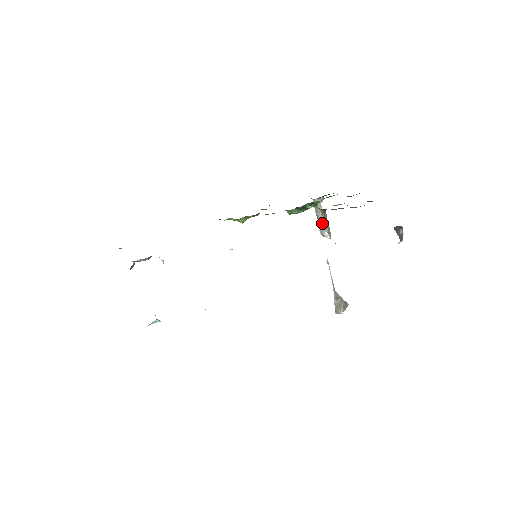
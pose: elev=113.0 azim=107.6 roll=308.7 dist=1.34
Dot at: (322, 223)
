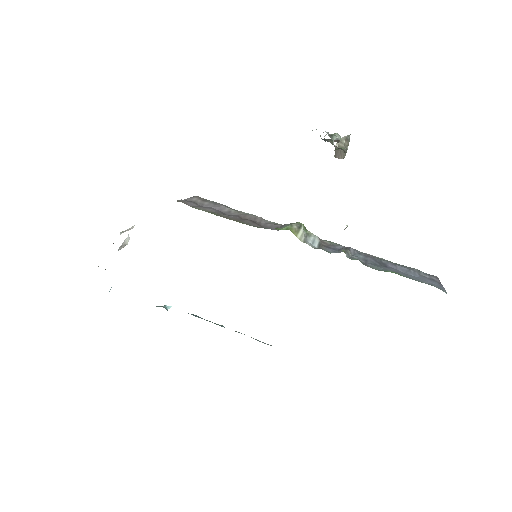
Dot at: occluded
